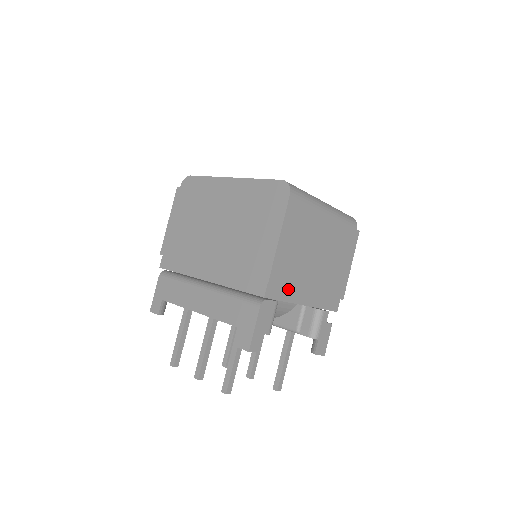
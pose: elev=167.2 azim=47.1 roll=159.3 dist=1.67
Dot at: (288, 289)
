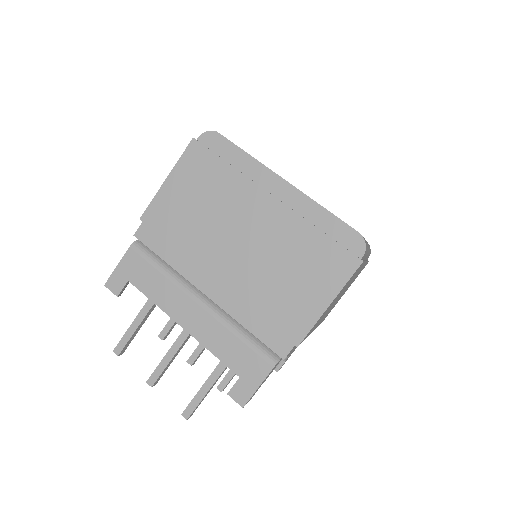
Dot at: occluded
